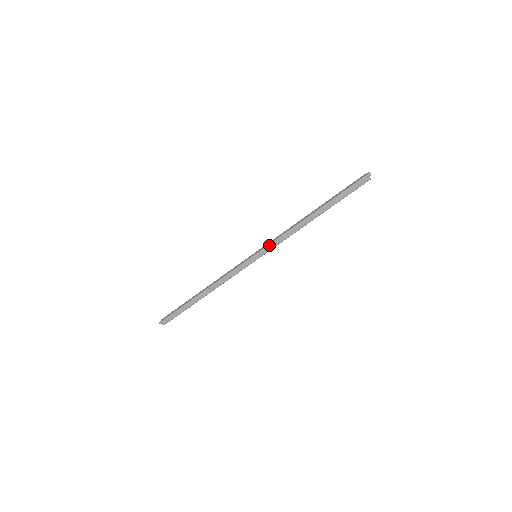
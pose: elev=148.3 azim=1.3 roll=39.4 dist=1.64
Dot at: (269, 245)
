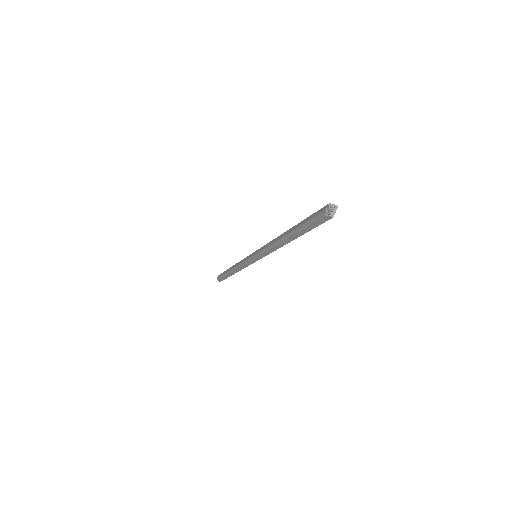
Dot at: (259, 253)
